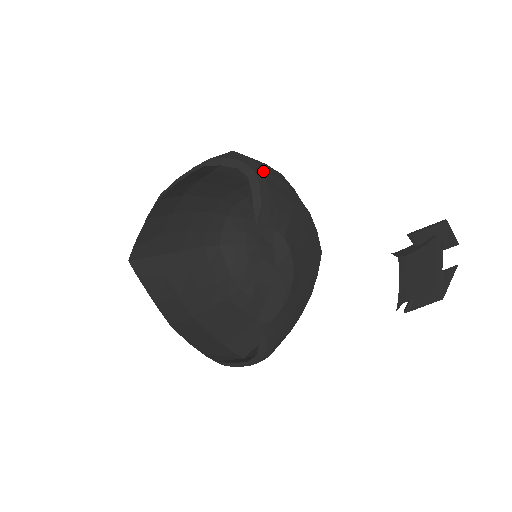
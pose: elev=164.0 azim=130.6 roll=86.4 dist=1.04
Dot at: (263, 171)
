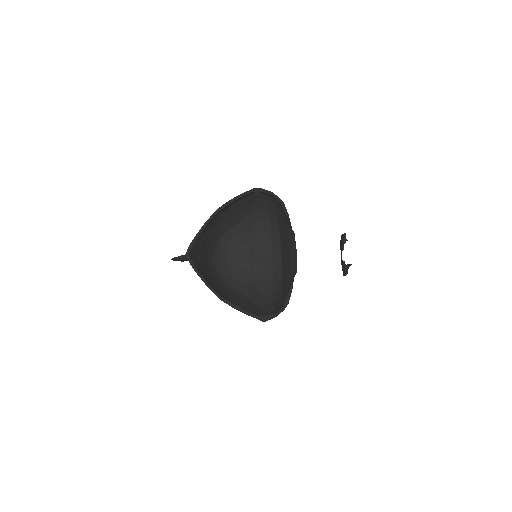
Dot at: occluded
